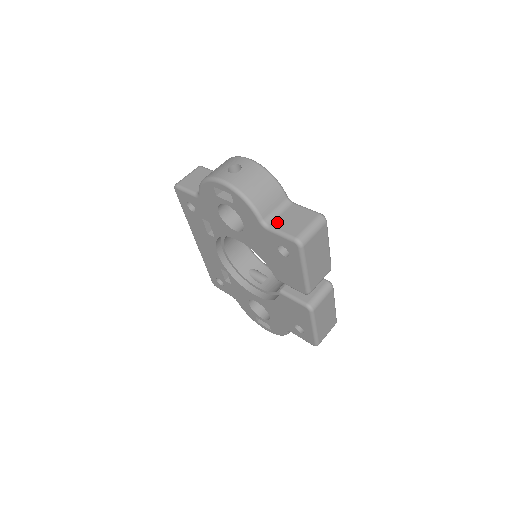
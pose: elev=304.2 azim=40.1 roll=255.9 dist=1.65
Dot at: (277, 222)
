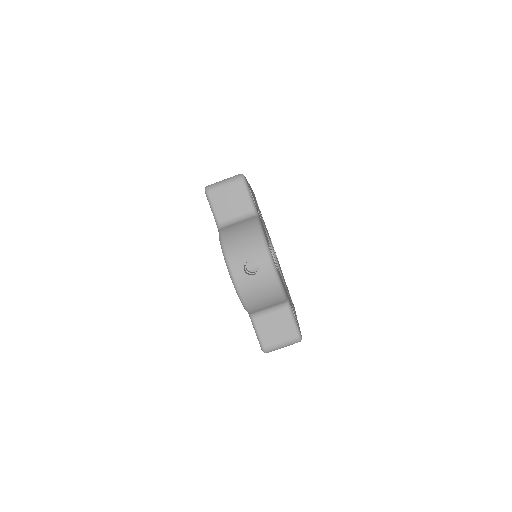
Dot at: (261, 320)
